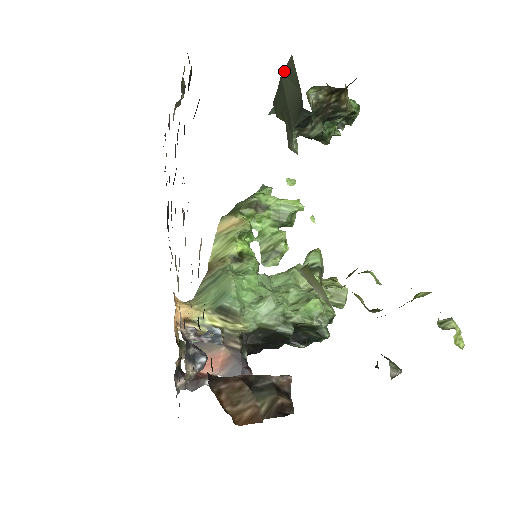
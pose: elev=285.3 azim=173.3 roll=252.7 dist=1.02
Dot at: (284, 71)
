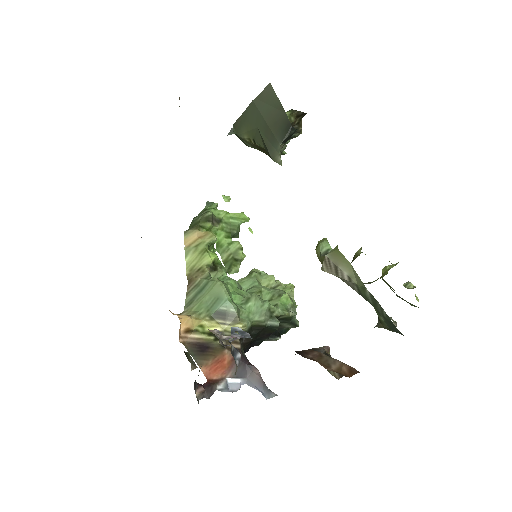
Dot at: (258, 97)
